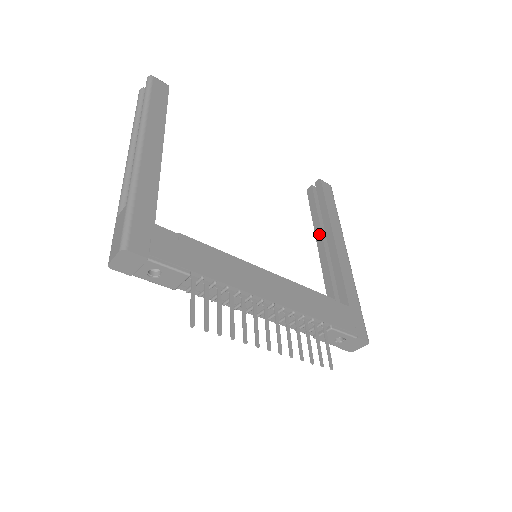
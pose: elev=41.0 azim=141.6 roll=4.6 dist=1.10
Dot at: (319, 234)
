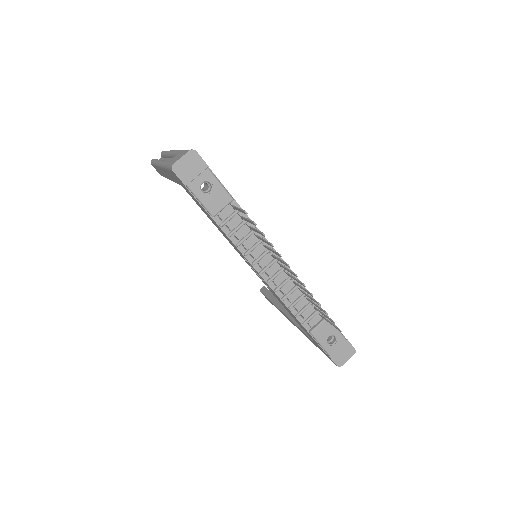
Dot at: (282, 305)
